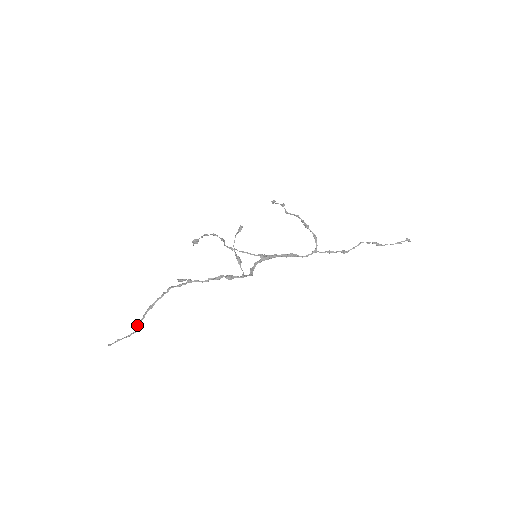
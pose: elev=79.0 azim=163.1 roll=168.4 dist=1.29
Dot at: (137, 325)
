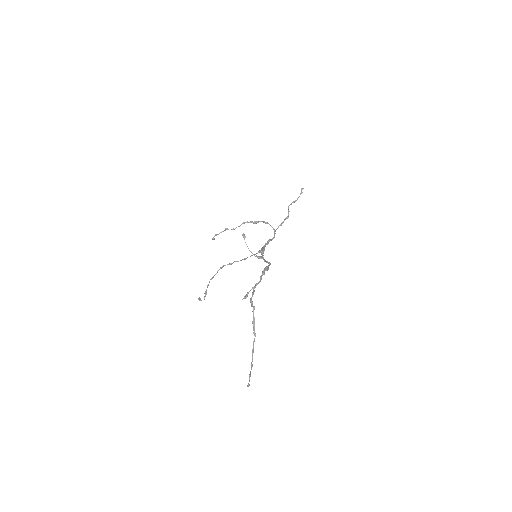
Dot at: (252, 350)
